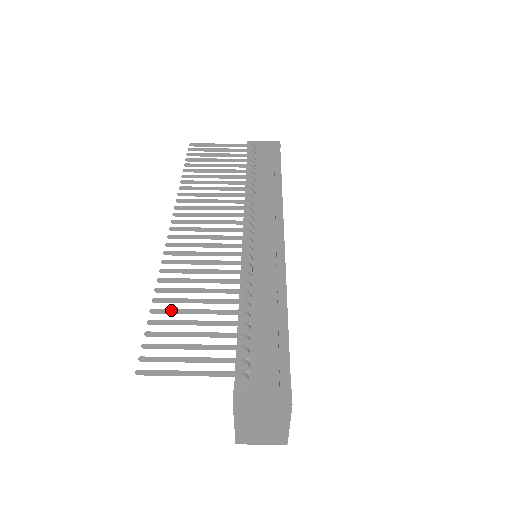
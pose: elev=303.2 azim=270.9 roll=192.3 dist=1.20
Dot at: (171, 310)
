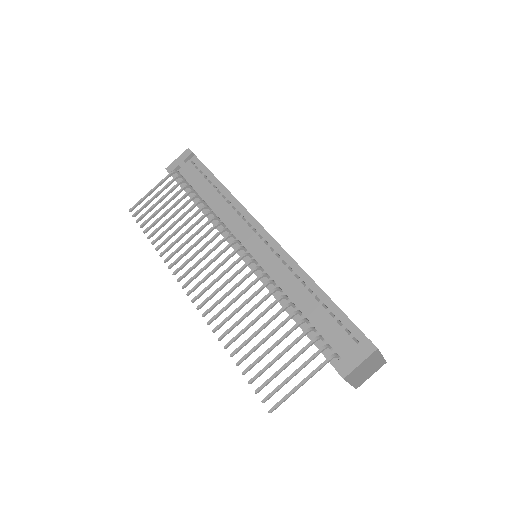
Dot at: (249, 353)
